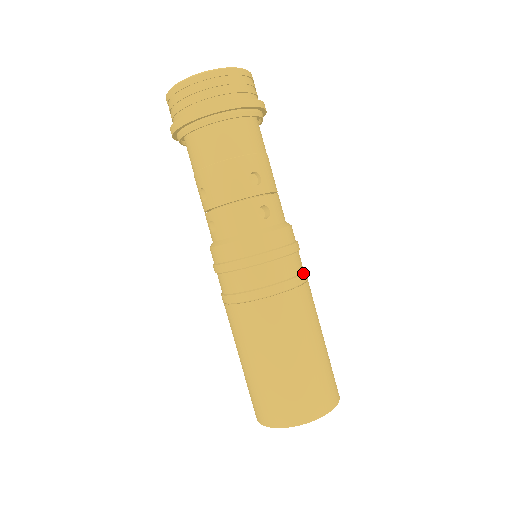
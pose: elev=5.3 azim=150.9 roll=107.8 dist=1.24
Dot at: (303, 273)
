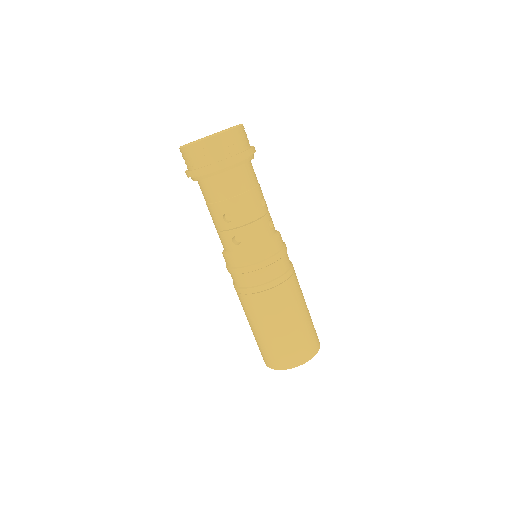
Dot at: (290, 261)
